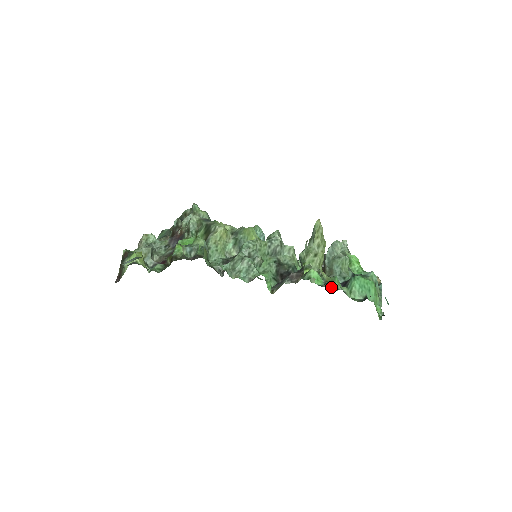
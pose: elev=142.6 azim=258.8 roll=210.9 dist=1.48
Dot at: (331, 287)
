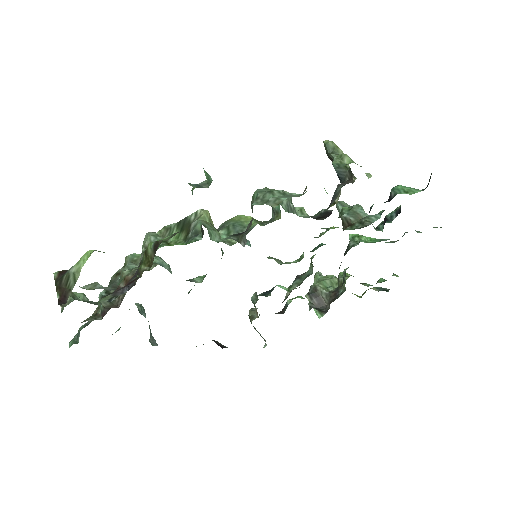
Dot at: occluded
